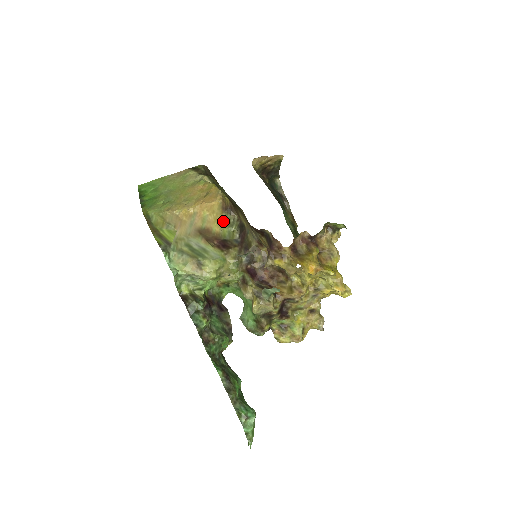
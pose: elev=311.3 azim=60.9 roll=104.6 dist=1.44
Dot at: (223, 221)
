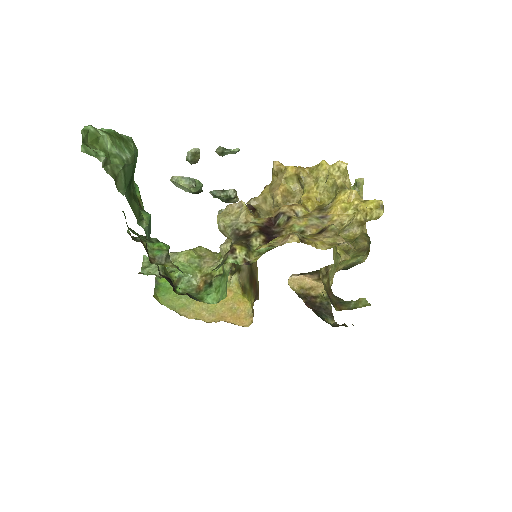
Dot at: occluded
